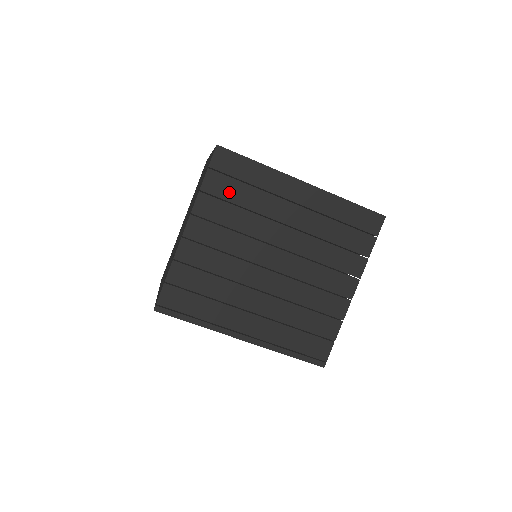
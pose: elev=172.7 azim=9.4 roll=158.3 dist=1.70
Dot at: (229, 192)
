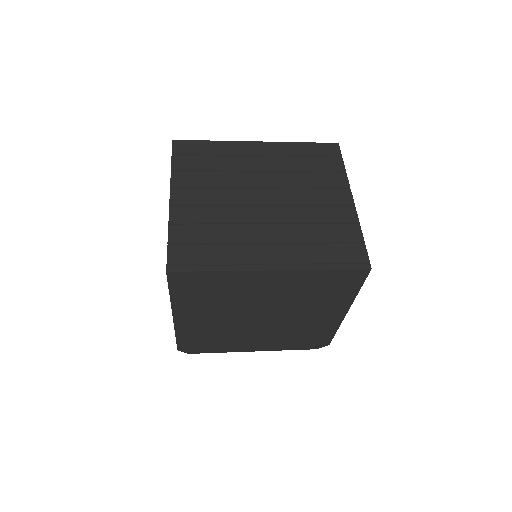
Dot at: (197, 164)
